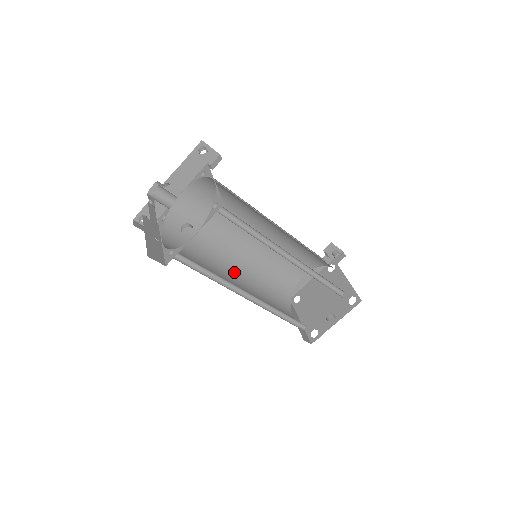
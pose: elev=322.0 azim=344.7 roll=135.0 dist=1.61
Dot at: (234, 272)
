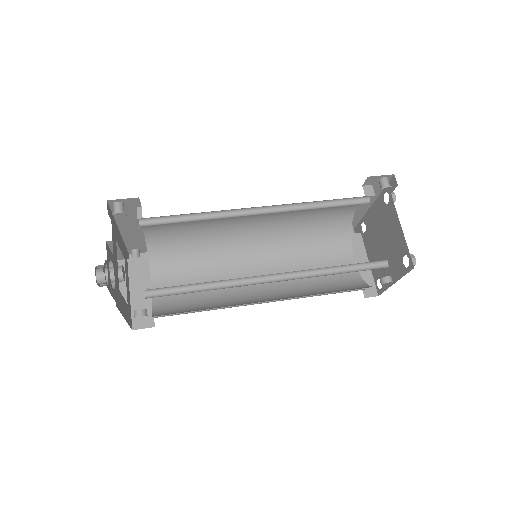
Dot at: (255, 256)
